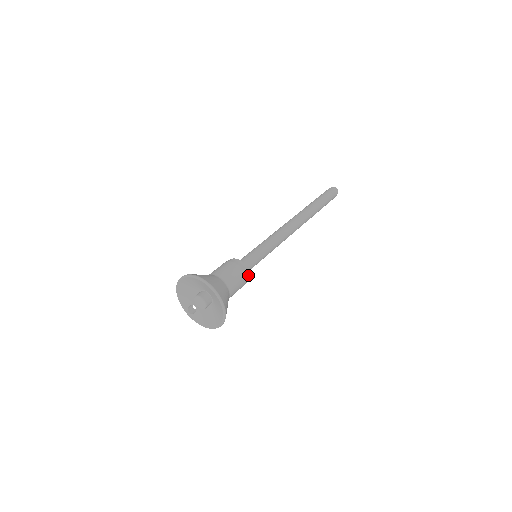
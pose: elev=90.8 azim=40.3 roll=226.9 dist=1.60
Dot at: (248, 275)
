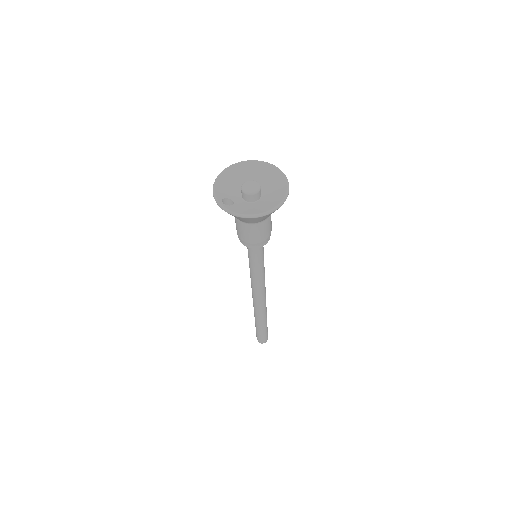
Dot at: occluded
